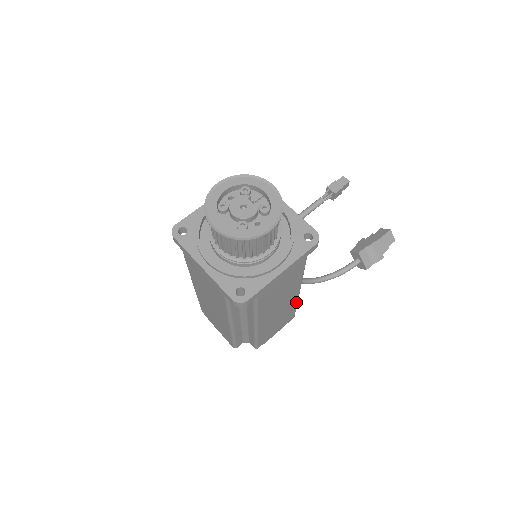
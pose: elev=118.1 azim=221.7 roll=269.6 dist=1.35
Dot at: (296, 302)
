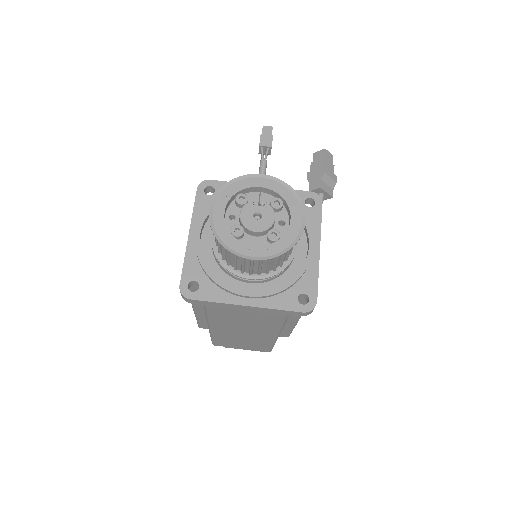
Dot at: occluded
